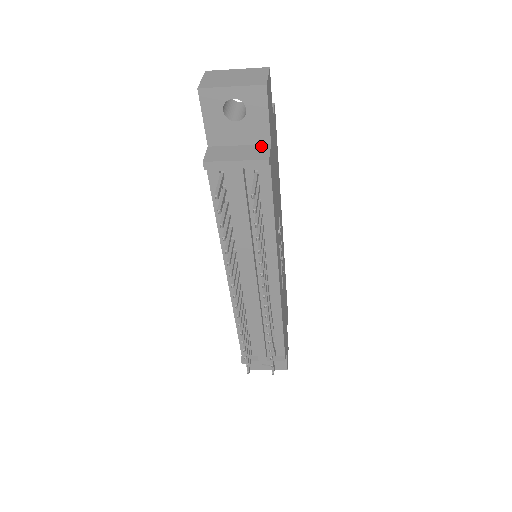
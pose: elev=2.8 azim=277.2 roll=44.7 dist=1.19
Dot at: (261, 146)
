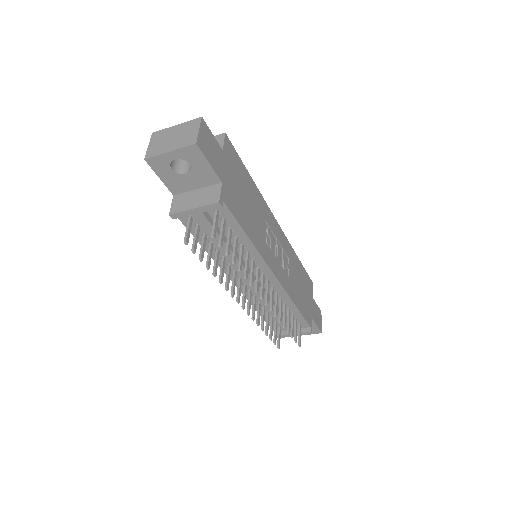
Dot at: (214, 187)
